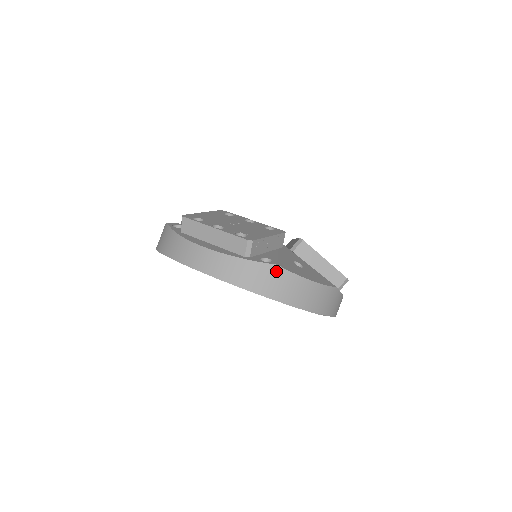
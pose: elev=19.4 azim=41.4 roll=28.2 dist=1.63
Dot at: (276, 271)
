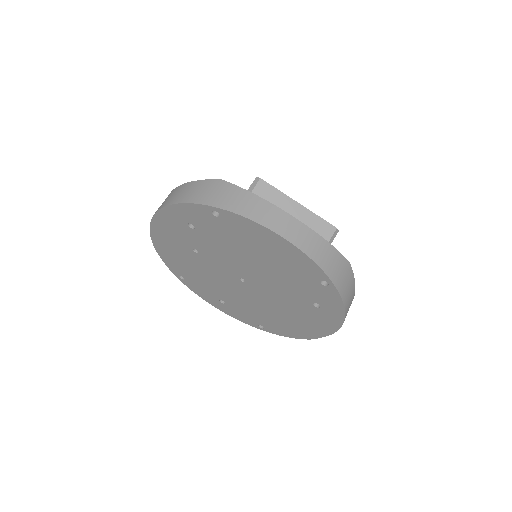
Dot at: (348, 268)
